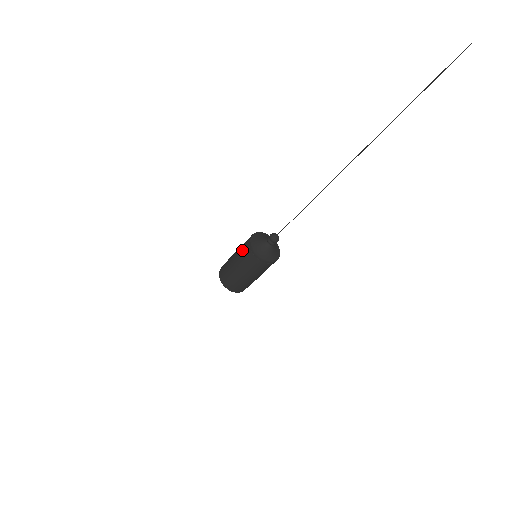
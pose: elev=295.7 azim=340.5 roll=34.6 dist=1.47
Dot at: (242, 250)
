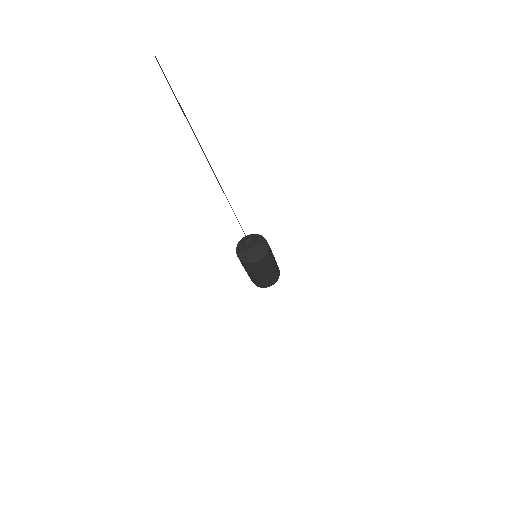
Dot at: occluded
